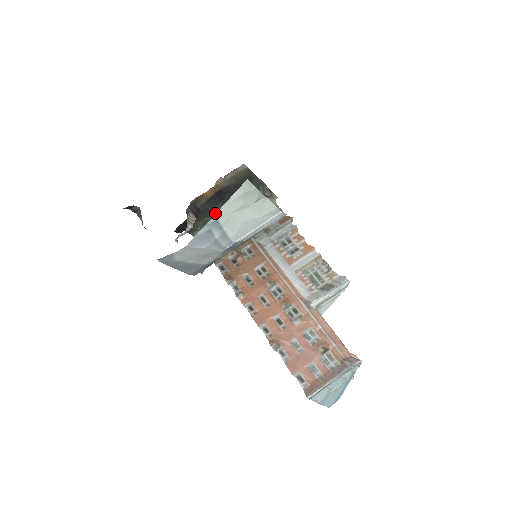
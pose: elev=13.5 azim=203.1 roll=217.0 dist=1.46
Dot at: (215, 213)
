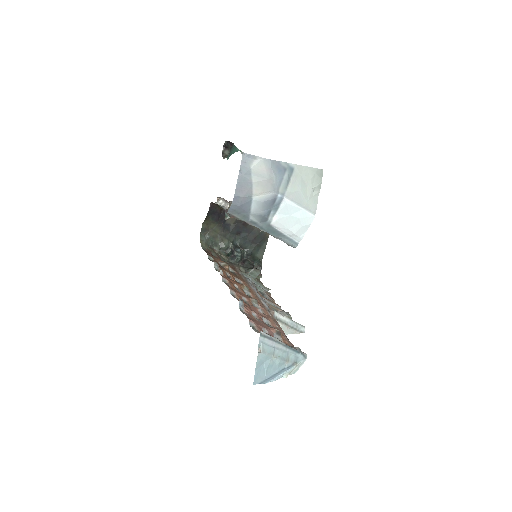
Dot at: (225, 239)
